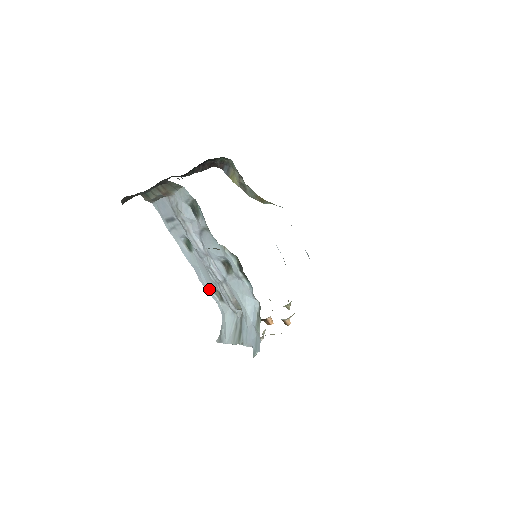
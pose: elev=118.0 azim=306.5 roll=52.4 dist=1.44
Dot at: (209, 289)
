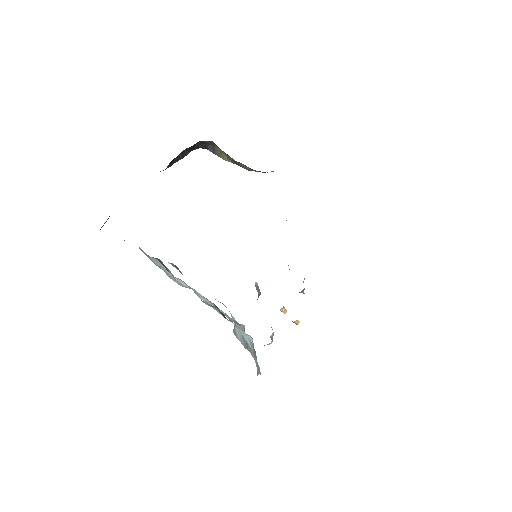
Dot at: occluded
